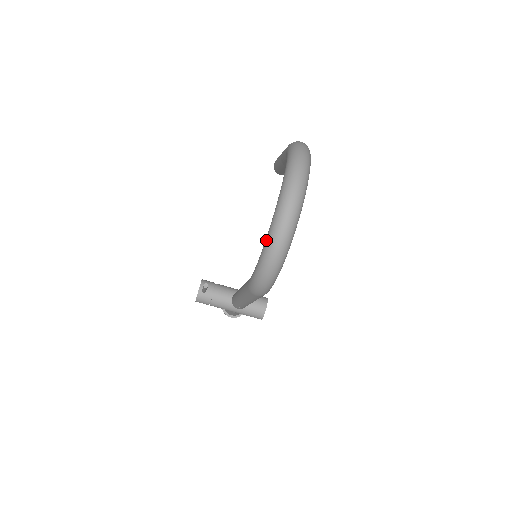
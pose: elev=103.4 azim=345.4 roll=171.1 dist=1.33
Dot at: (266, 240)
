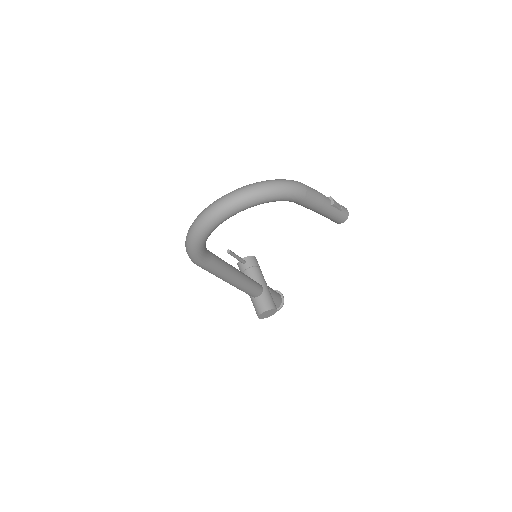
Dot at: occluded
